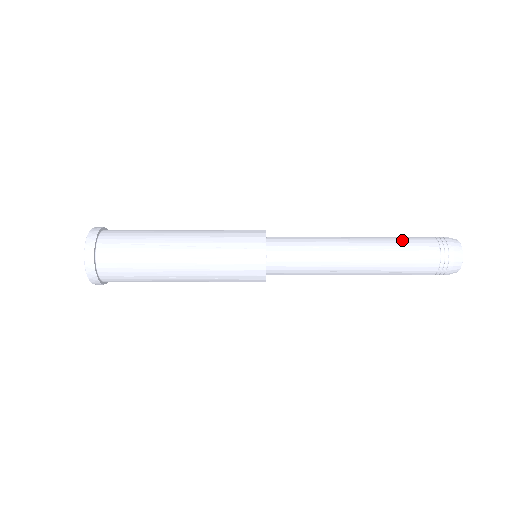
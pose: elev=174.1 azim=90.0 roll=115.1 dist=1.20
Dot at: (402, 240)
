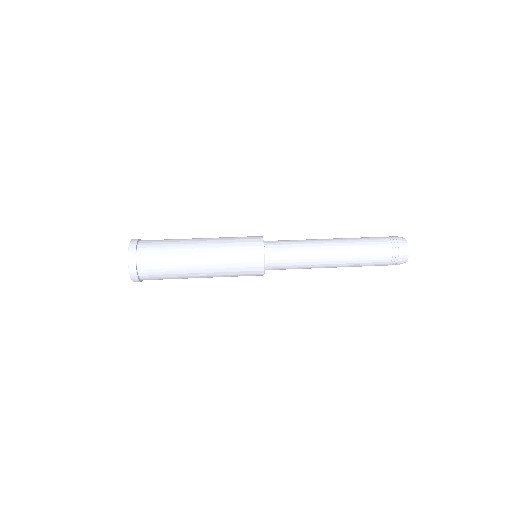
Dot at: (364, 240)
